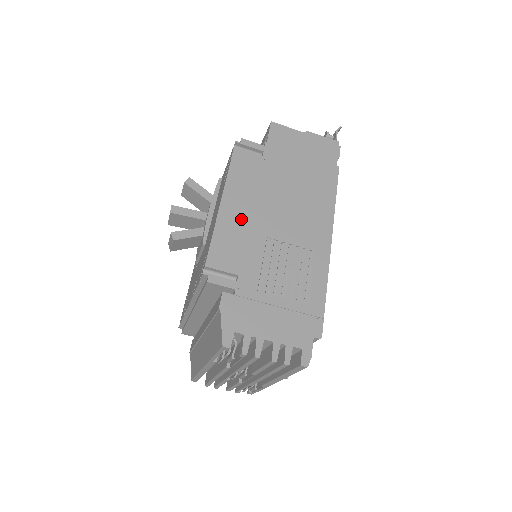
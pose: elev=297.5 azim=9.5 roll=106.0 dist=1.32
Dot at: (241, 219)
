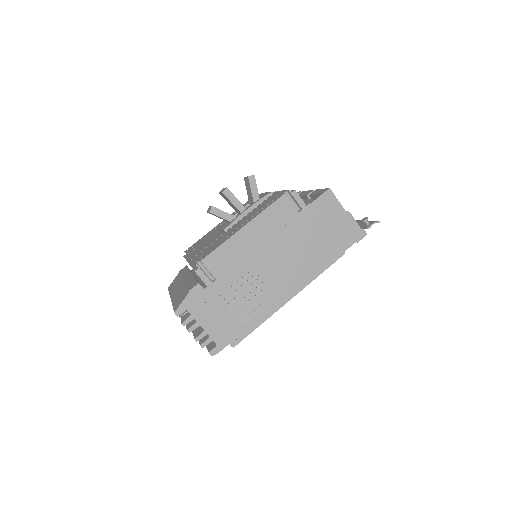
Dot at: (247, 246)
